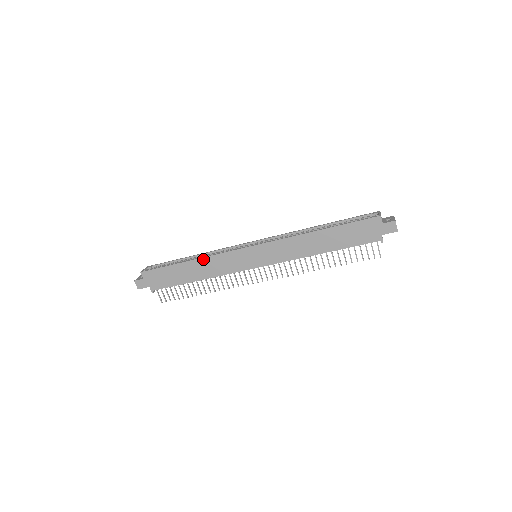
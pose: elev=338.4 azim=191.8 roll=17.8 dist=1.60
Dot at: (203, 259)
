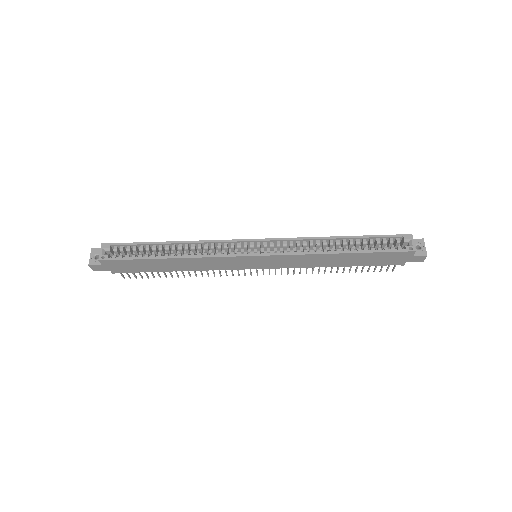
Dot at: (190, 259)
